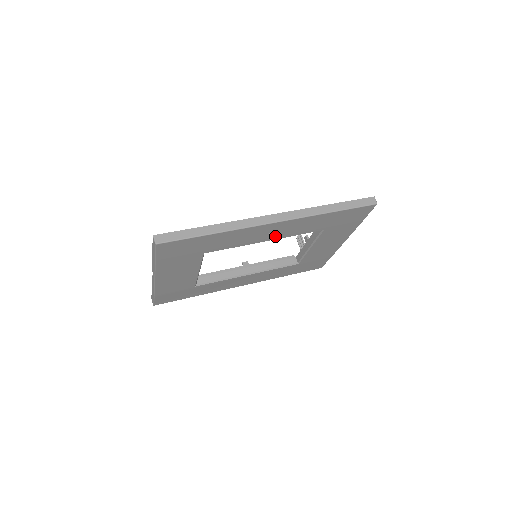
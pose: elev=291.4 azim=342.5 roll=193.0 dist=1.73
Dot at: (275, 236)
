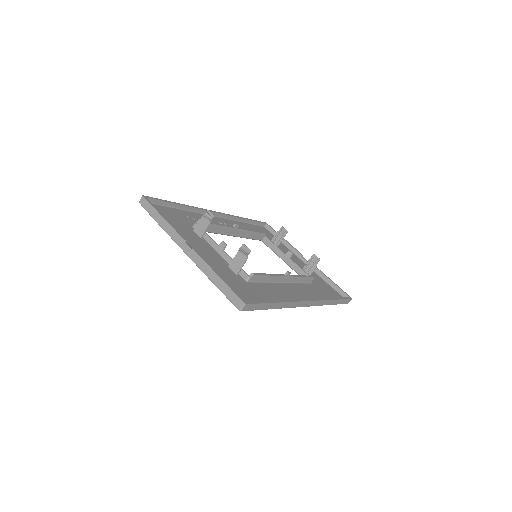
Dot at: occluded
